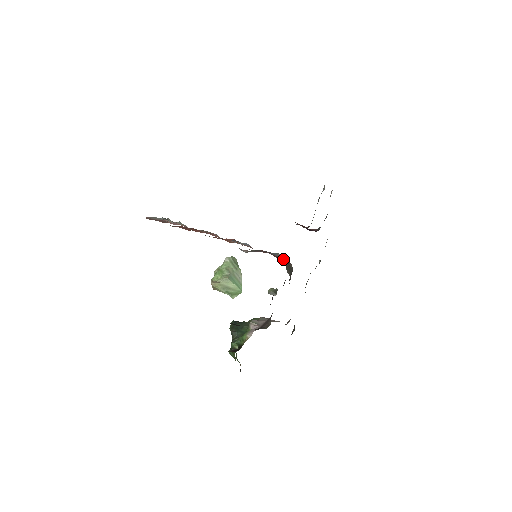
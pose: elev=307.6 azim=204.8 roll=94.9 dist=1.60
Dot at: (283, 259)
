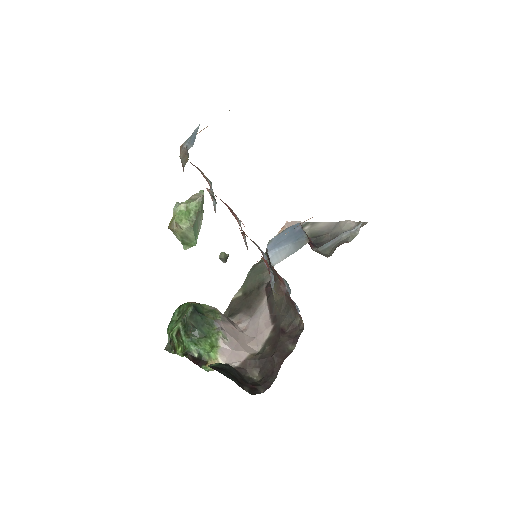
Dot at: occluded
